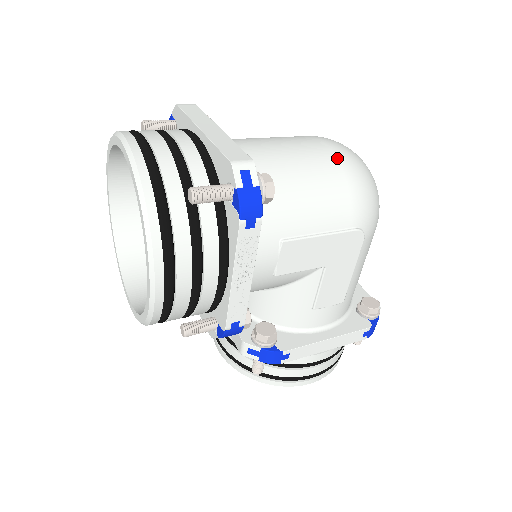
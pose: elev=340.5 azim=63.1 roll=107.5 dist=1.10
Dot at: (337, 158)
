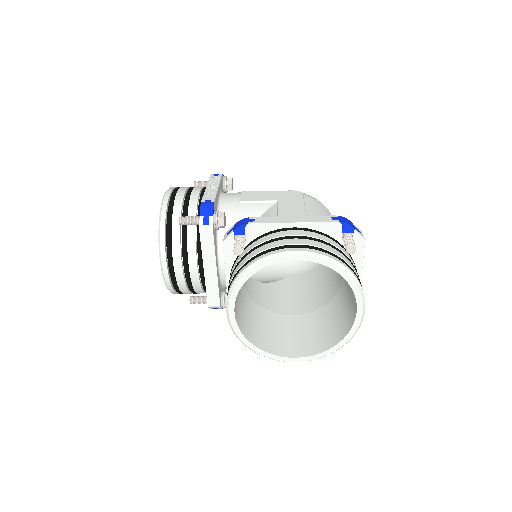
Dot at: occluded
